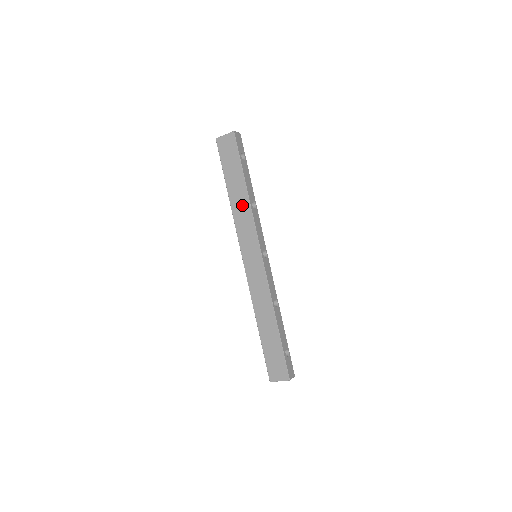
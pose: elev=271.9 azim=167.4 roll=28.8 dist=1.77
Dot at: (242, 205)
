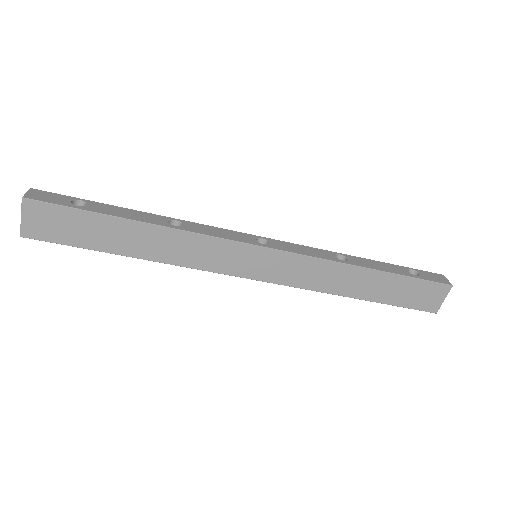
Dot at: (167, 243)
